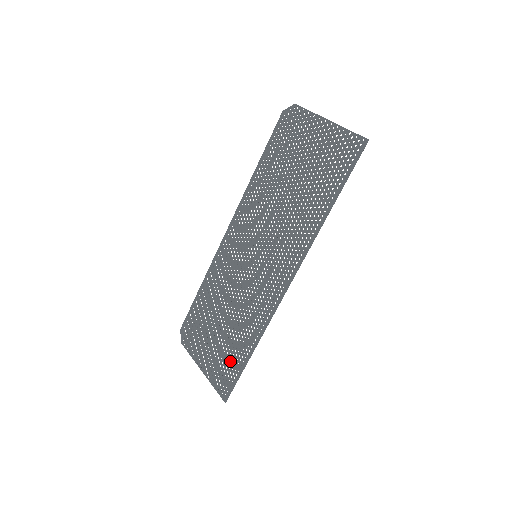
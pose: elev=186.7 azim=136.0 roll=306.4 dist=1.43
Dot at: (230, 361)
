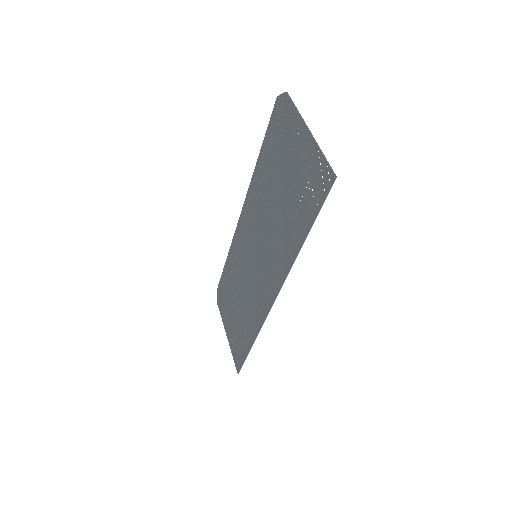
Dot at: (240, 342)
